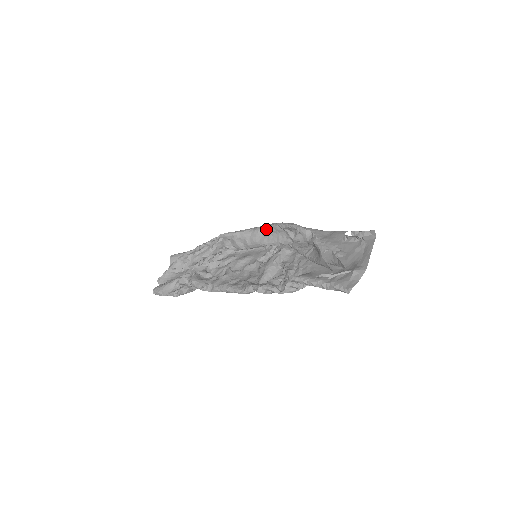
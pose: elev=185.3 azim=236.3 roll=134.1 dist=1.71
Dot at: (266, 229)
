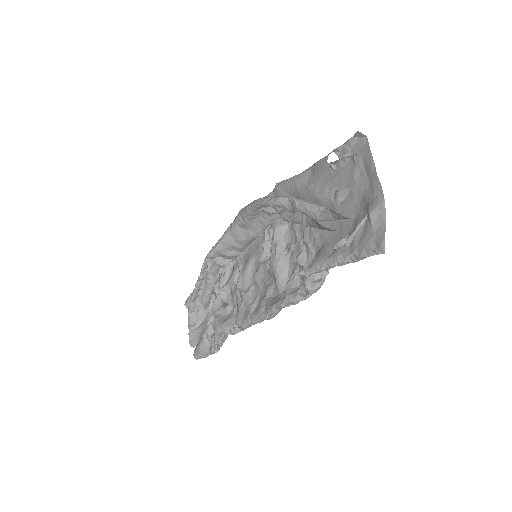
Dot at: (241, 221)
